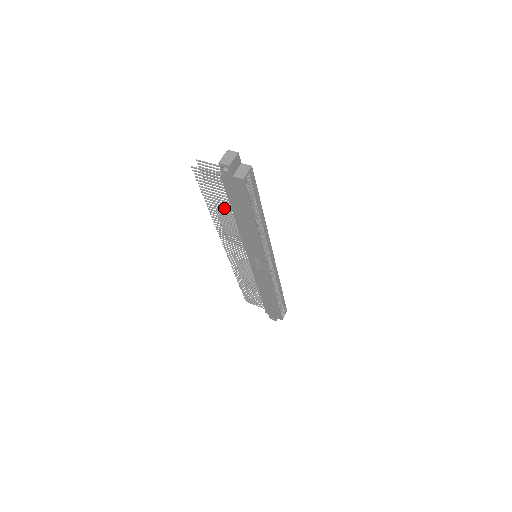
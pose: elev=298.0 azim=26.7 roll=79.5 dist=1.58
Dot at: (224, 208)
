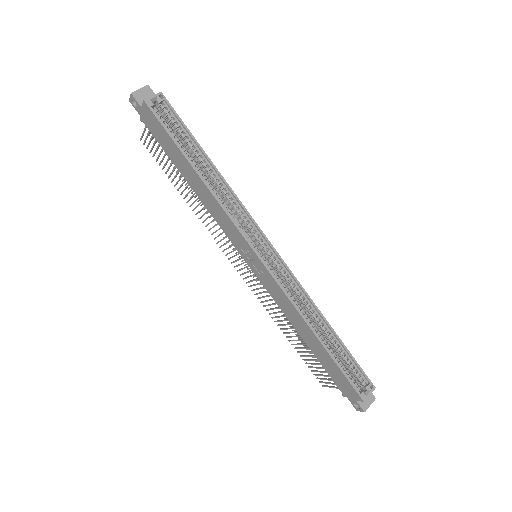
Dot at: (184, 181)
